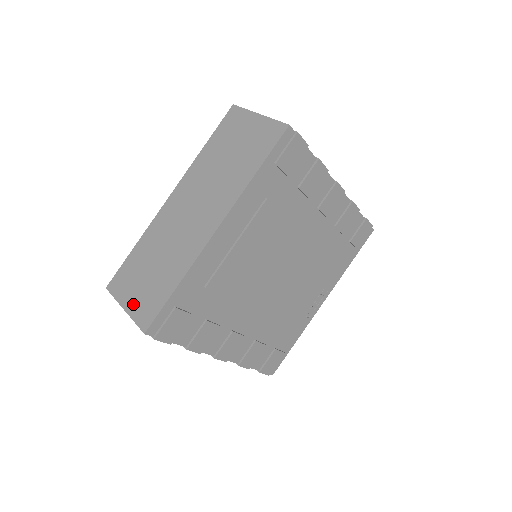
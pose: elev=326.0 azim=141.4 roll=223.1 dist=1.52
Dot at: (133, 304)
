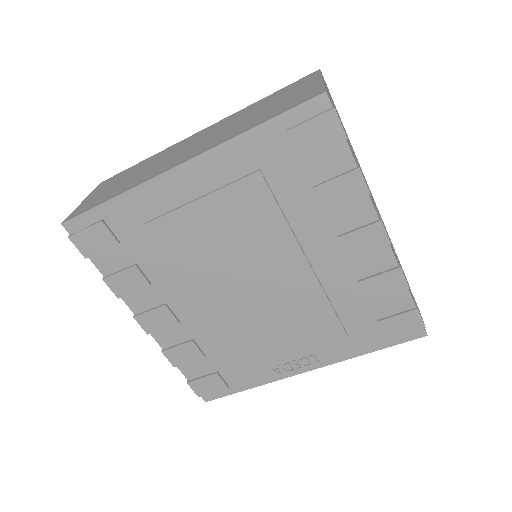
Dot at: (88, 200)
